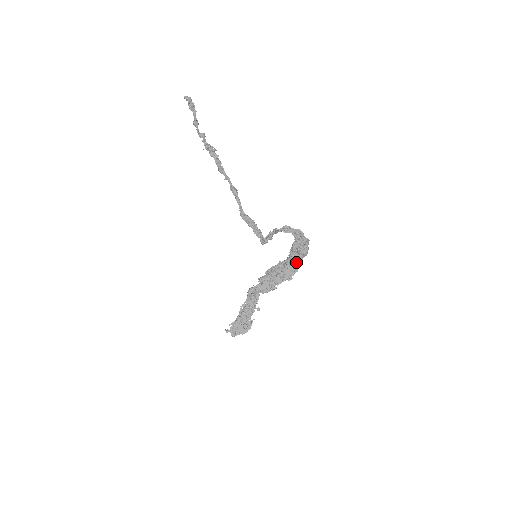
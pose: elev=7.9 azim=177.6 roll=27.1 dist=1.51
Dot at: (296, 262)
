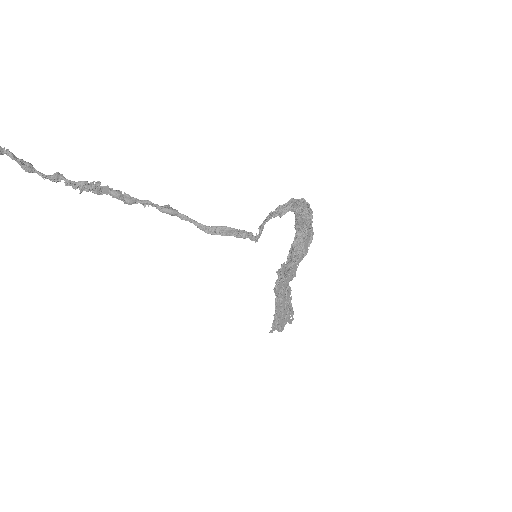
Dot at: (308, 231)
